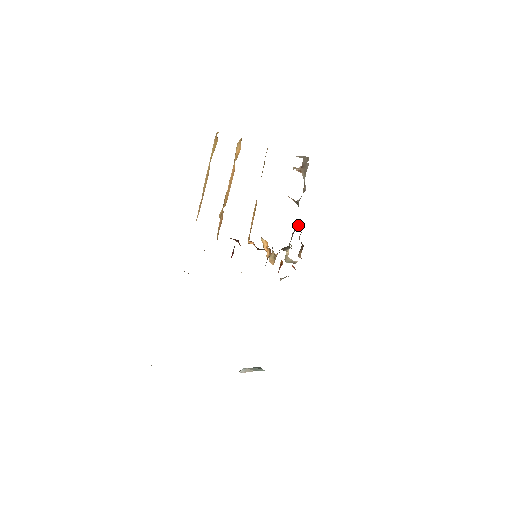
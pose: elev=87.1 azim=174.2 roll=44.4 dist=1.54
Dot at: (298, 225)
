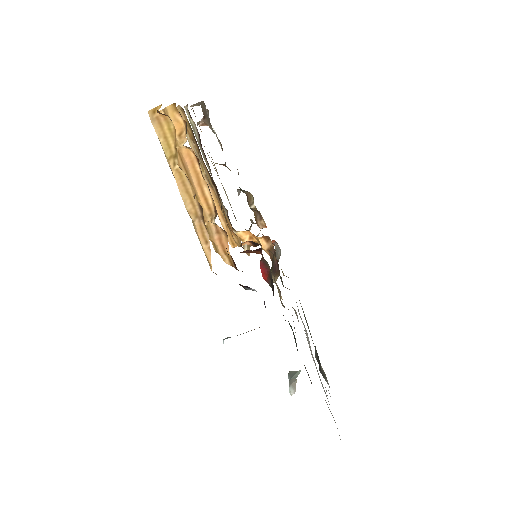
Dot at: (240, 192)
